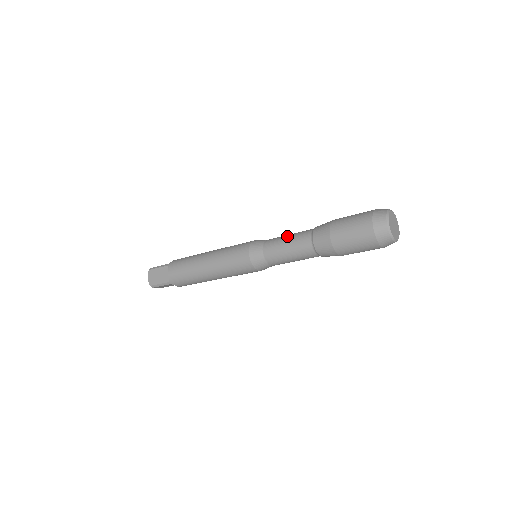
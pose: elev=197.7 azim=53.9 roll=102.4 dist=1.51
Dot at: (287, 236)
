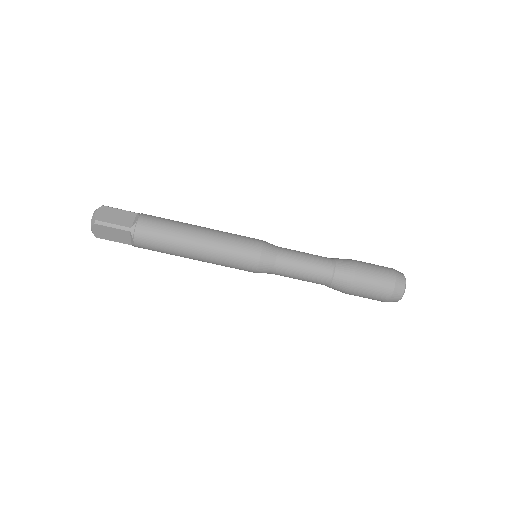
Dot at: (304, 252)
